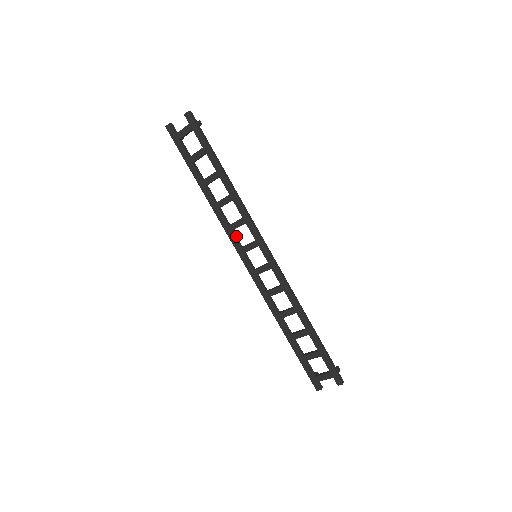
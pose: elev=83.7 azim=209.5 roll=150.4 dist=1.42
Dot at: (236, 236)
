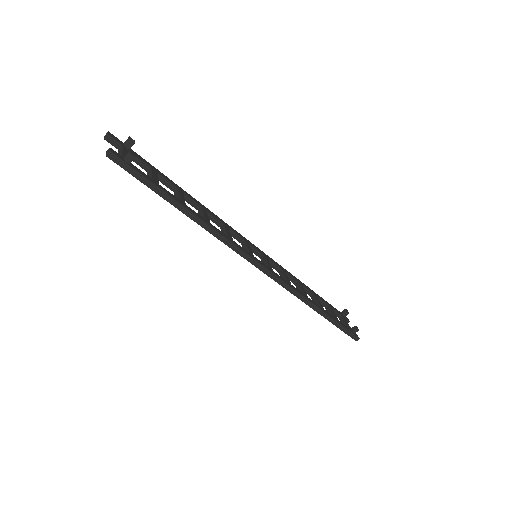
Dot at: (233, 233)
